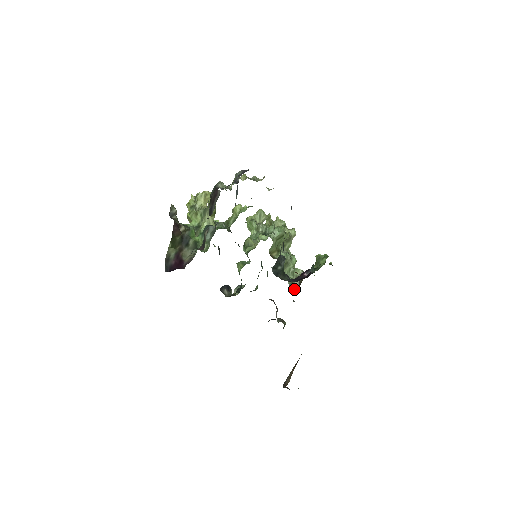
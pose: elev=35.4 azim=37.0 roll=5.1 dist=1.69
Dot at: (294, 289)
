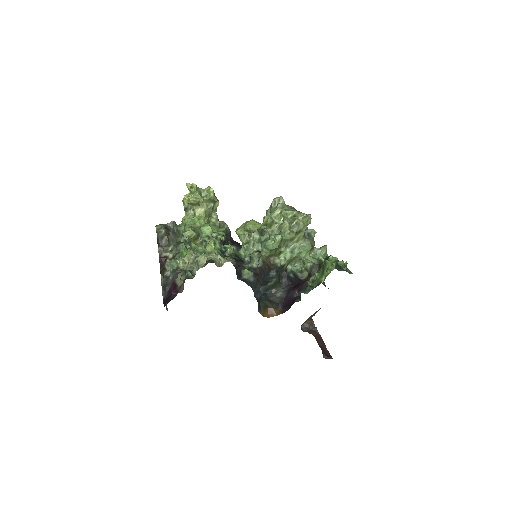
Dot at: (305, 276)
